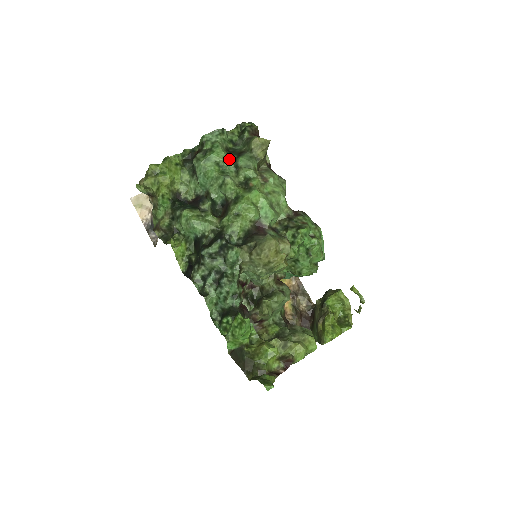
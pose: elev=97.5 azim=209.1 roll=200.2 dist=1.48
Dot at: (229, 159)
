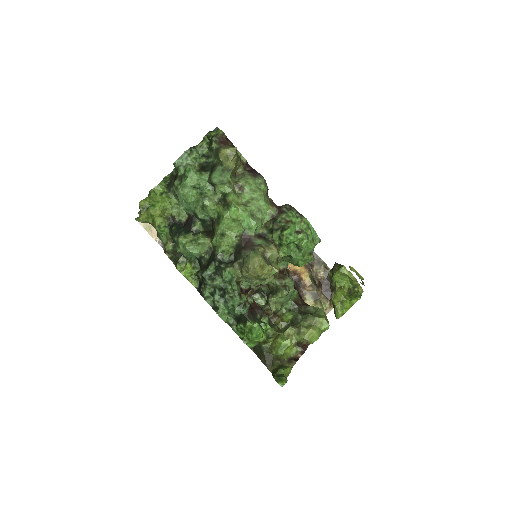
Dot at: (203, 179)
